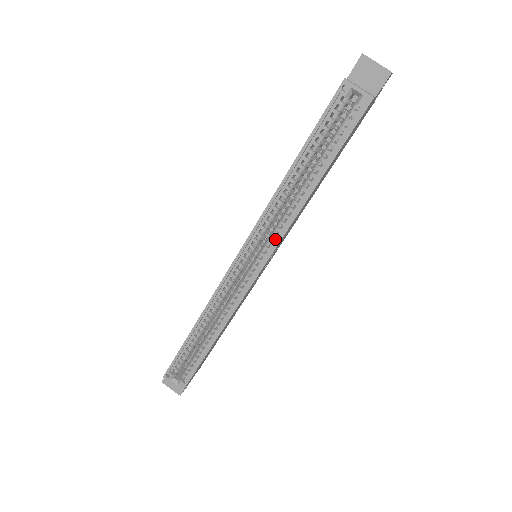
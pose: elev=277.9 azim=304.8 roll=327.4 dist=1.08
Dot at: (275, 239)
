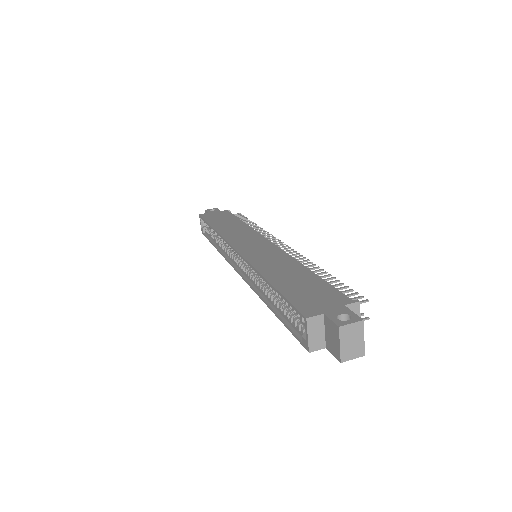
Dot at: (249, 278)
